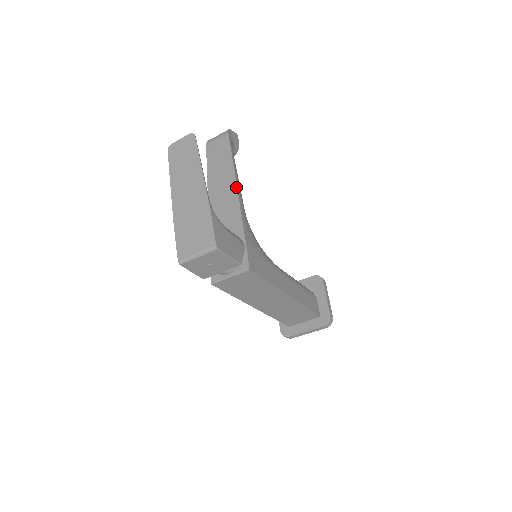
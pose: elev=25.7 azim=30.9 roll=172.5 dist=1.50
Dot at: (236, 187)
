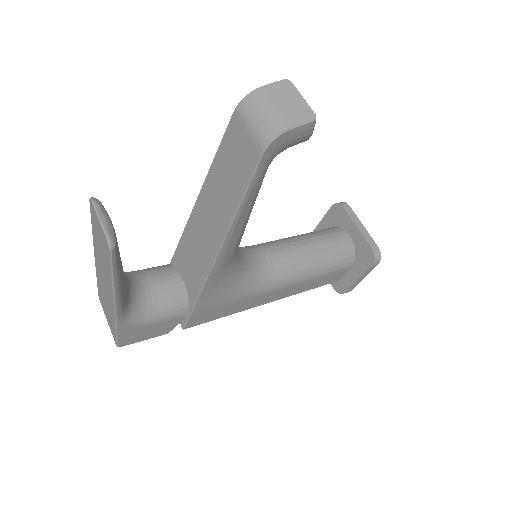
Dot at: (217, 253)
